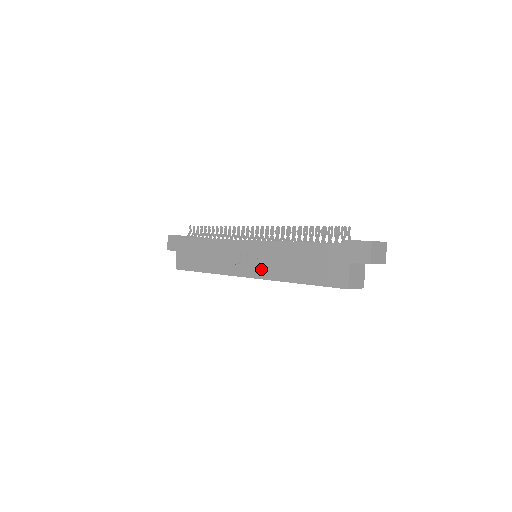
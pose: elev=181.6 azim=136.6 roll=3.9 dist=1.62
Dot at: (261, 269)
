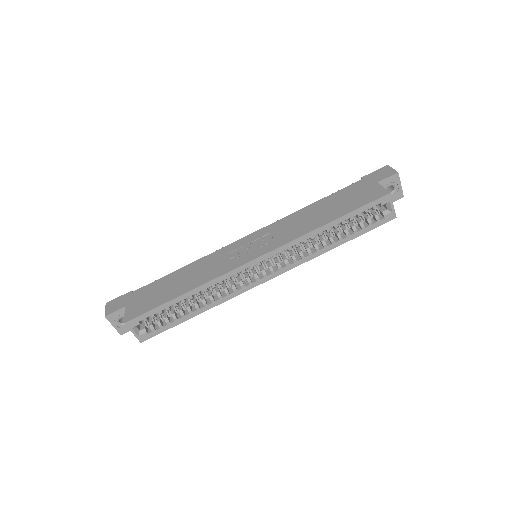
Dot at: (275, 241)
